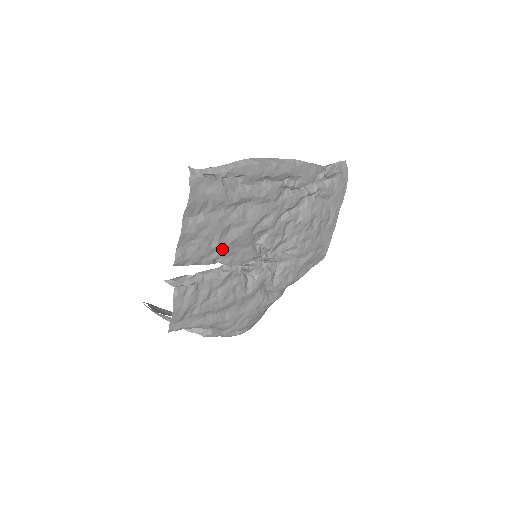
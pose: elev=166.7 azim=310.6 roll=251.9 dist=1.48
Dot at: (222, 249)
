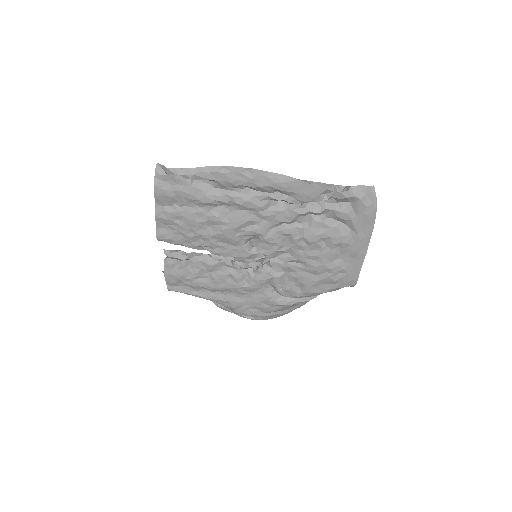
Dot at: (205, 240)
